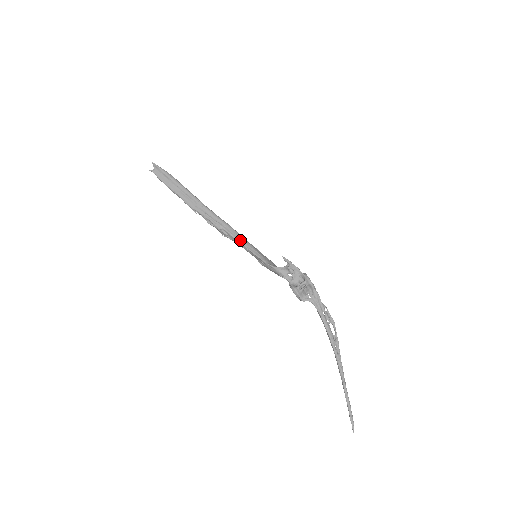
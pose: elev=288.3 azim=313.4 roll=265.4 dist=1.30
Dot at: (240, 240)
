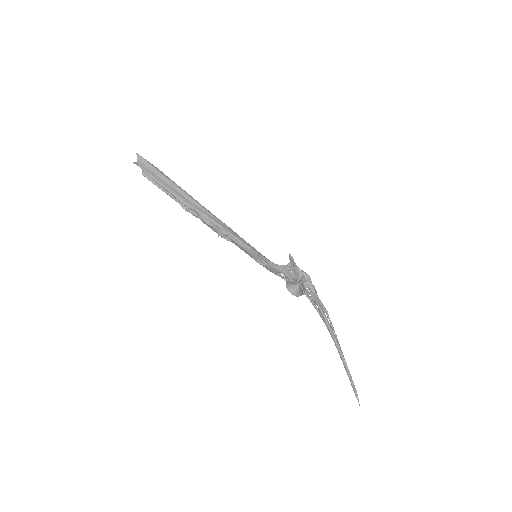
Dot at: (242, 240)
